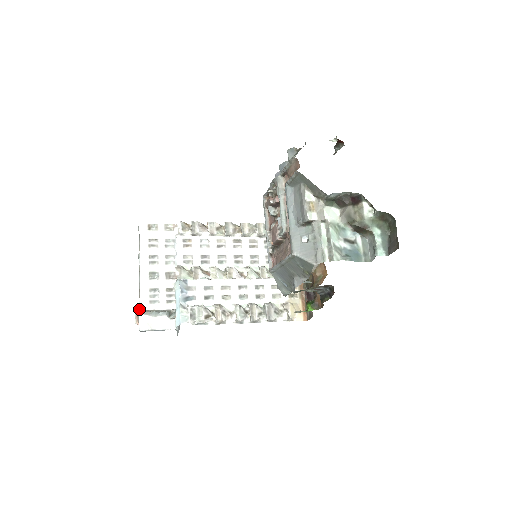
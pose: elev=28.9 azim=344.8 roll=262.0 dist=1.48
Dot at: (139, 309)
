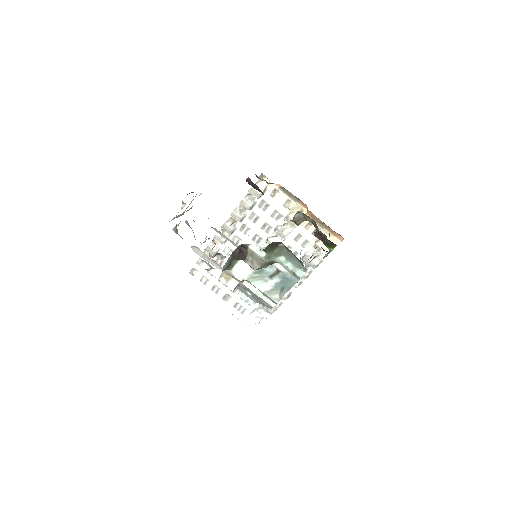
Dot at: (242, 320)
